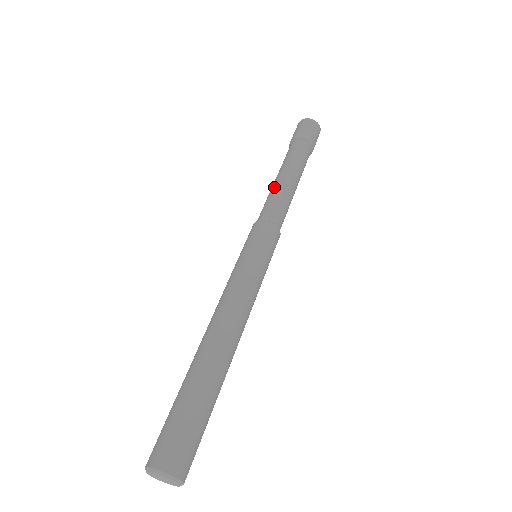
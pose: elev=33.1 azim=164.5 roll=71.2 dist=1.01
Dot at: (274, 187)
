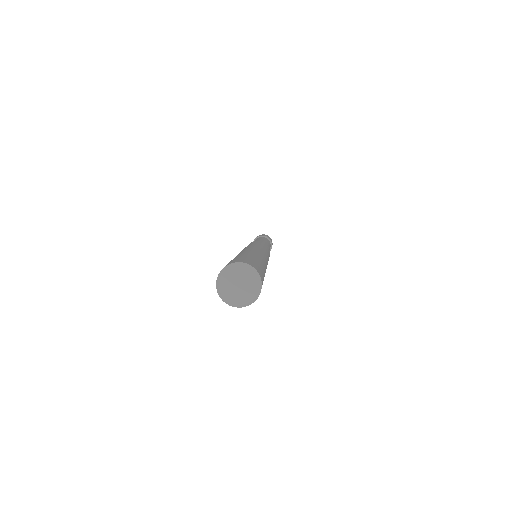
Dot at: (263, 240)
